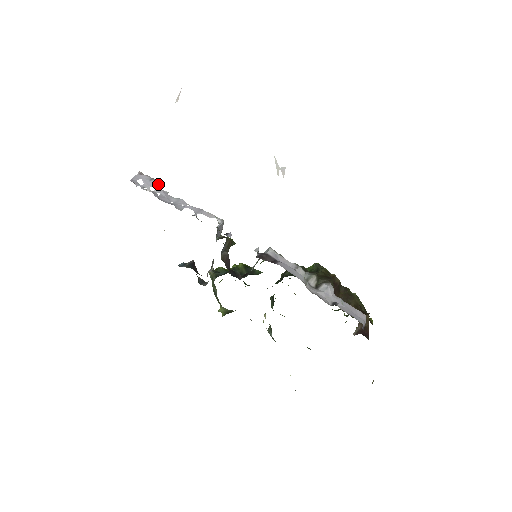
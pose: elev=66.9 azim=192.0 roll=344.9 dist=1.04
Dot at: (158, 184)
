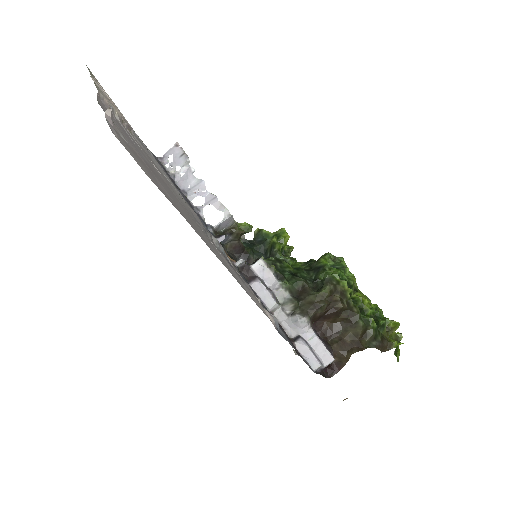
Dot at: (186, 162)
